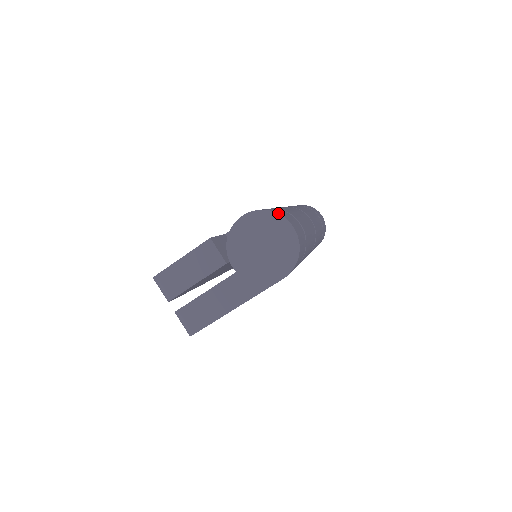
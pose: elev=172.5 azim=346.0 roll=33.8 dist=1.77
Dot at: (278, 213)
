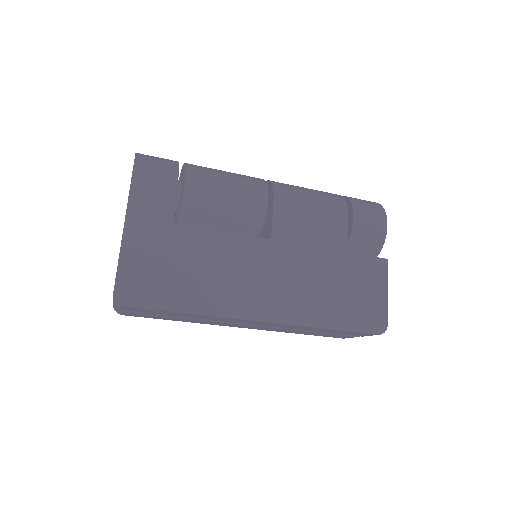
Dot at: occluded
